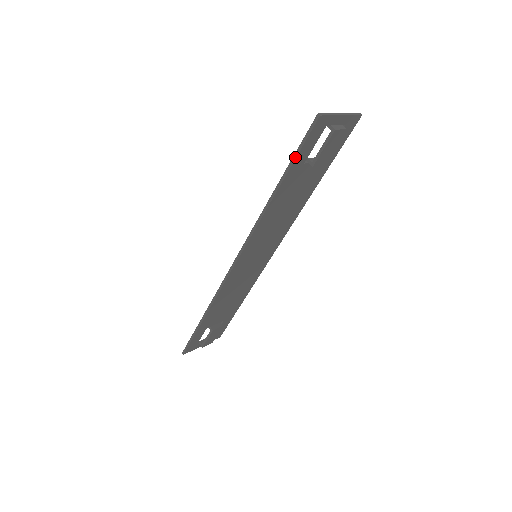
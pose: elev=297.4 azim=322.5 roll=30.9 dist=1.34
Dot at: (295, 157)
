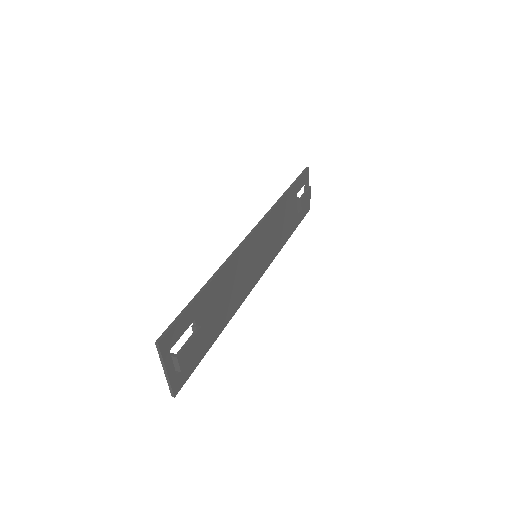
Dot at: (297, 179)
